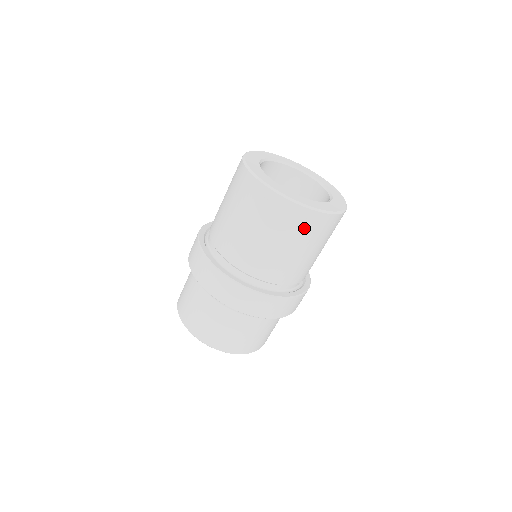
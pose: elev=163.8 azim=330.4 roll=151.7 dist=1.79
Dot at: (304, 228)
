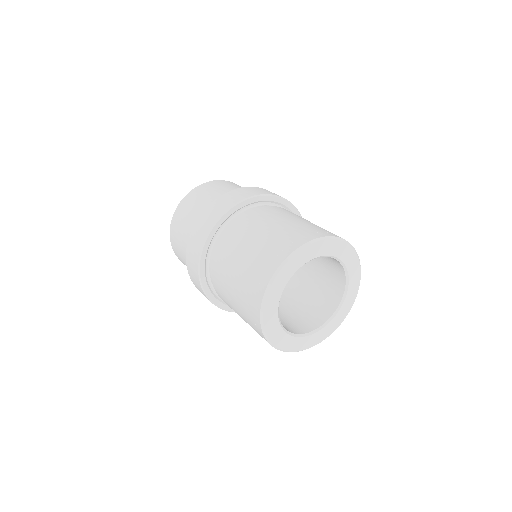
Dot at: occluded
